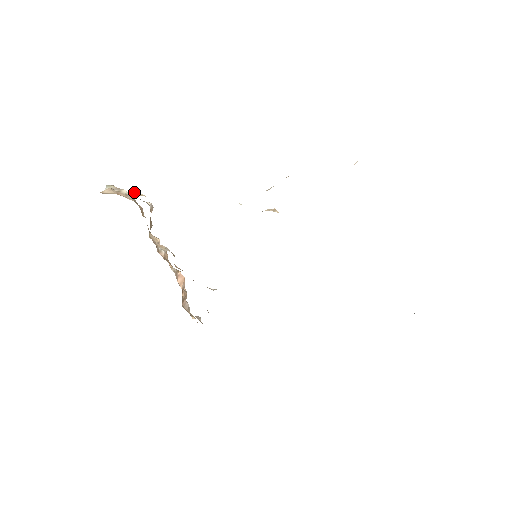
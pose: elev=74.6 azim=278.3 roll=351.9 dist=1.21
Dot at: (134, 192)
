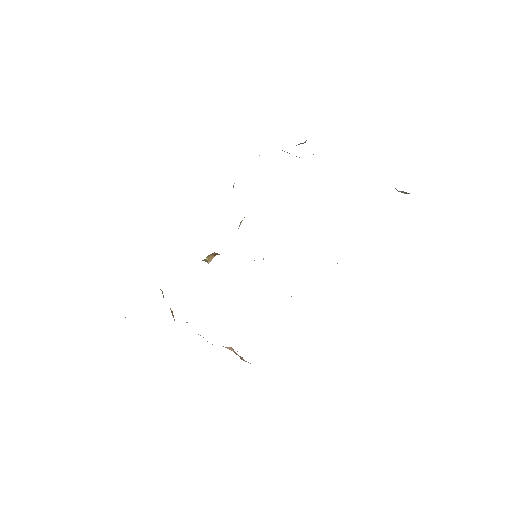
Dot at: occluded
